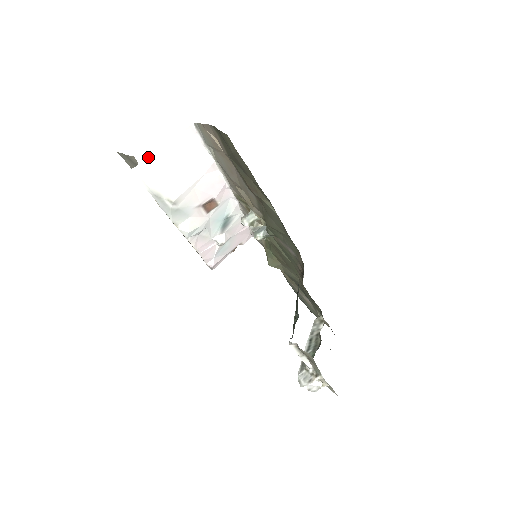
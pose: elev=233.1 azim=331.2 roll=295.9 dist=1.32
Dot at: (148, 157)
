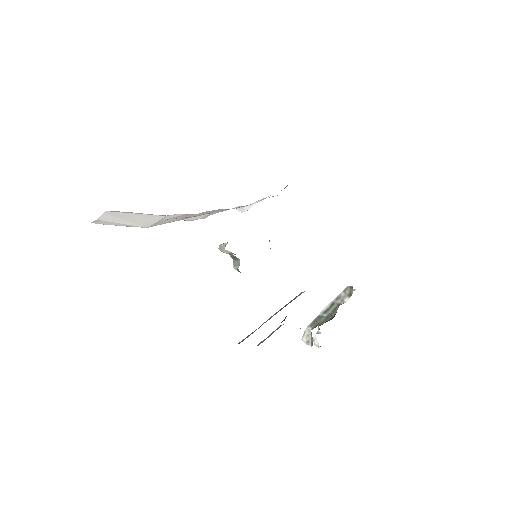
Dot at: (95, 220)
